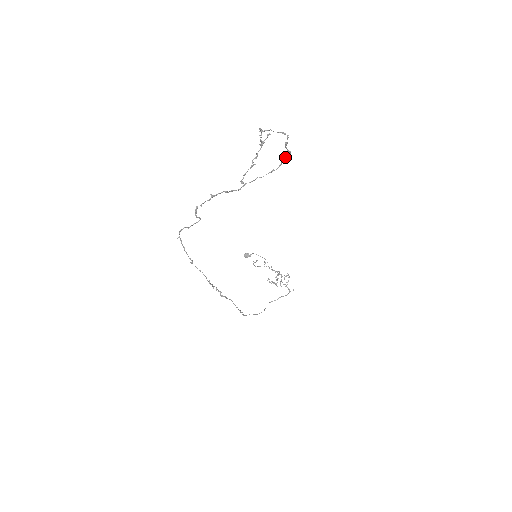
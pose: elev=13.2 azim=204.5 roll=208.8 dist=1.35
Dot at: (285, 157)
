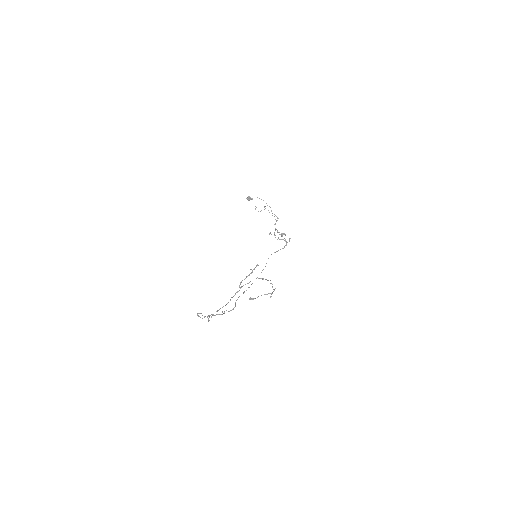
Dot at: occluded
